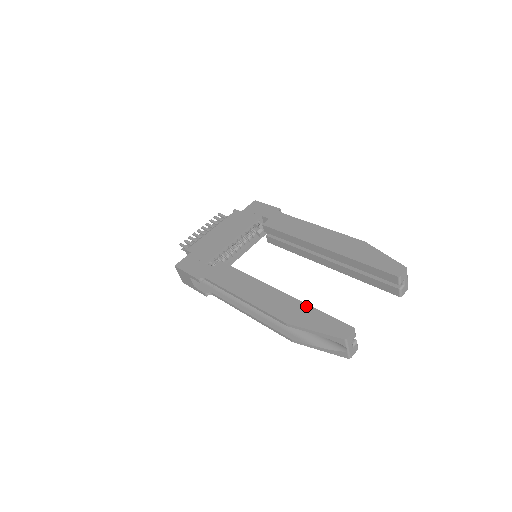
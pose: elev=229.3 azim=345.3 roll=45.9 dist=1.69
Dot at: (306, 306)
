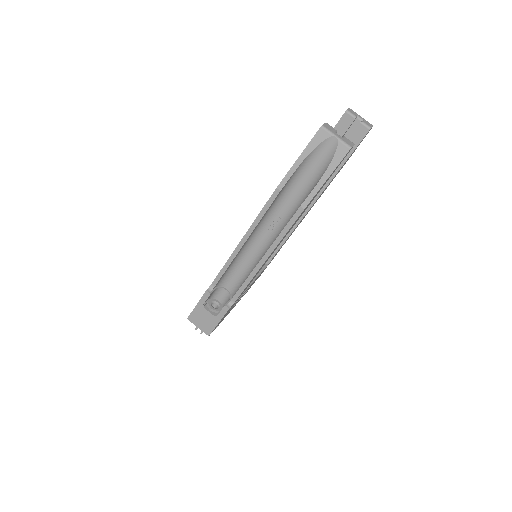
Dot at: occluded
